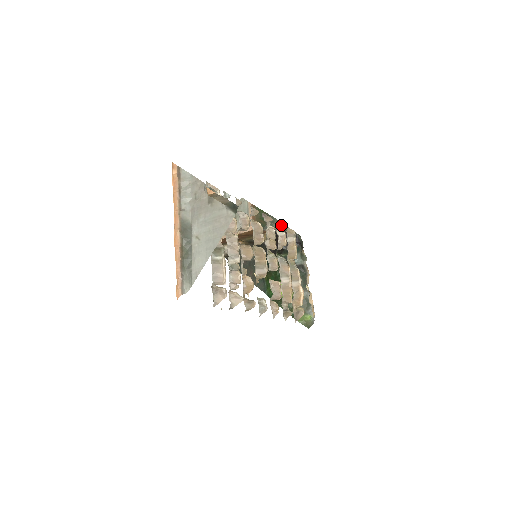
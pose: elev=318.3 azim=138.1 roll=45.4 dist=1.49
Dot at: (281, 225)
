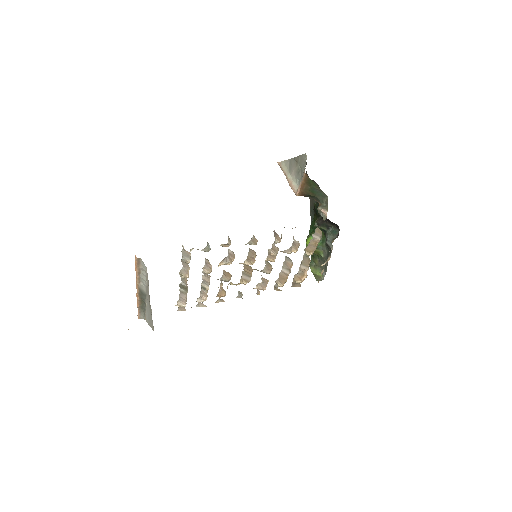
Dot at: (323, 212)
